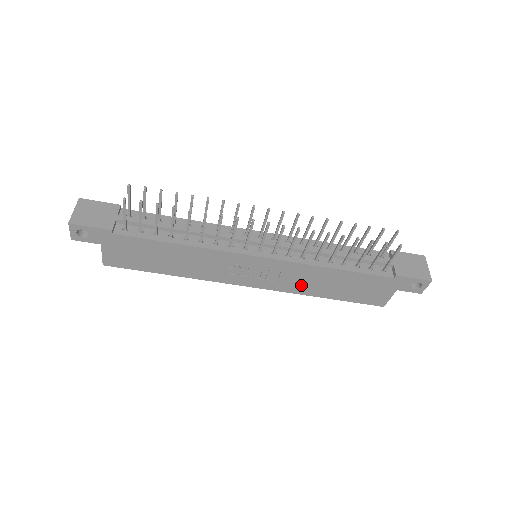
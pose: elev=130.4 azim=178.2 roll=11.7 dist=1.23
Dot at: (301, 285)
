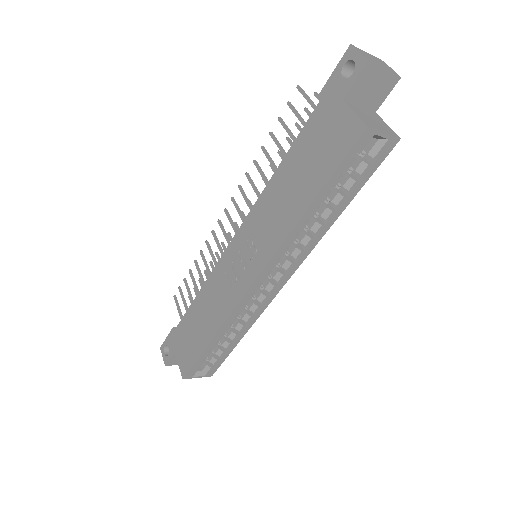
Dot at: (278, 224)
